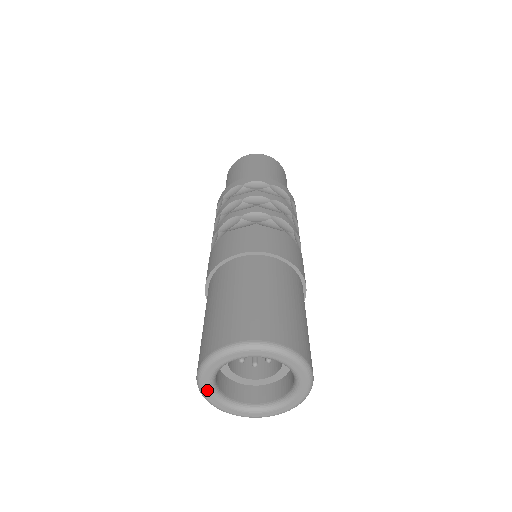
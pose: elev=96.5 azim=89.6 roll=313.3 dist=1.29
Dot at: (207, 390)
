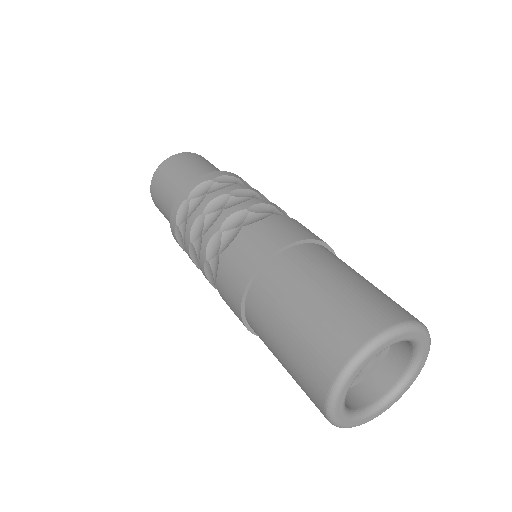
Dot at: (344, 420)
